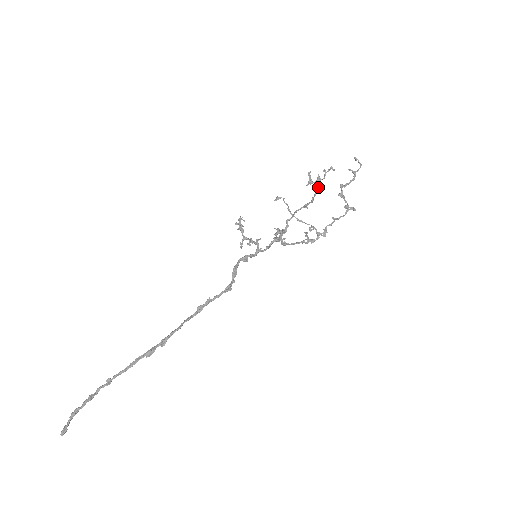
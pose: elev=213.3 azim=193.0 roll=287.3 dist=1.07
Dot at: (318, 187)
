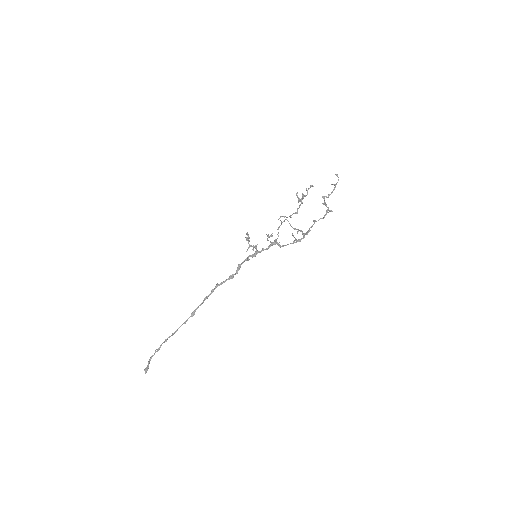
Dot at: (301, 201)
